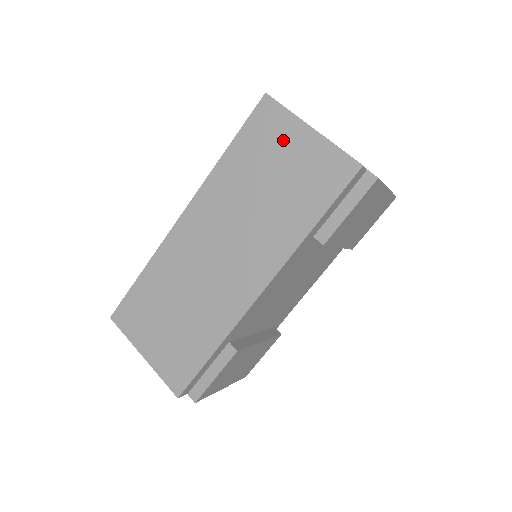
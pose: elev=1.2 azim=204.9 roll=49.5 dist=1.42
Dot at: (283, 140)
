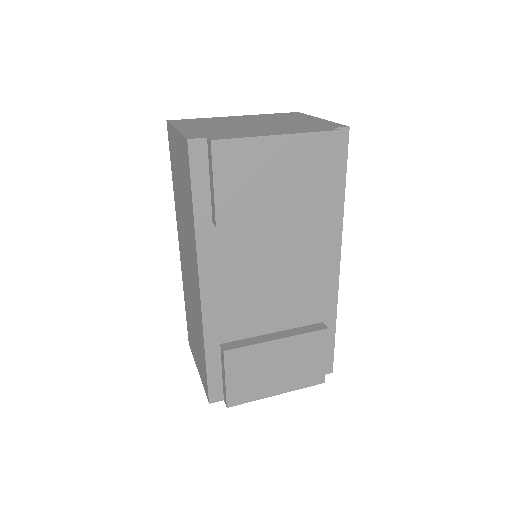
Dot at: (175, 151)
